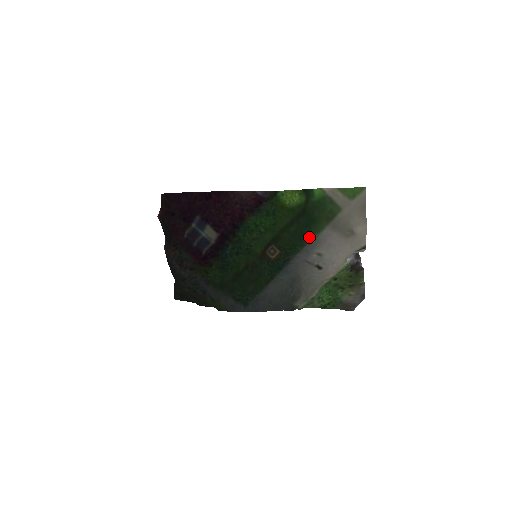
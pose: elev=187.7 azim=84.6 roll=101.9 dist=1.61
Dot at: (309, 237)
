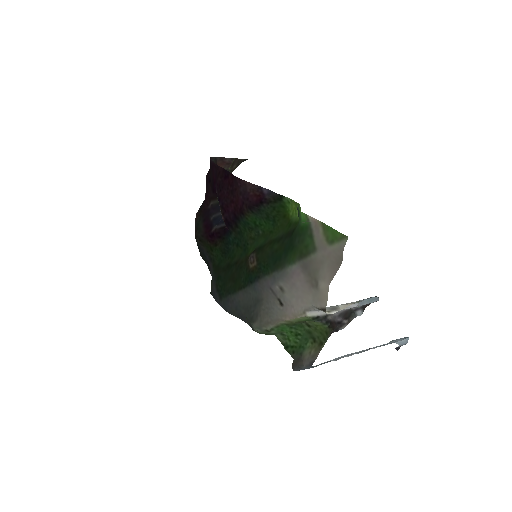
Dot at: (282, 264)
